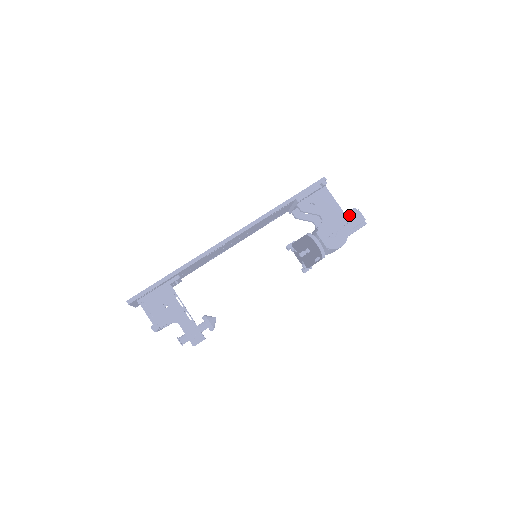
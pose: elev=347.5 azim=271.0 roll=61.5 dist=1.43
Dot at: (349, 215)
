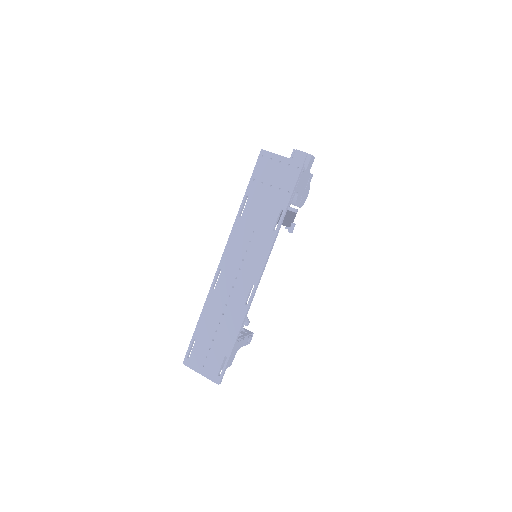
Dot at: (307, 166)
